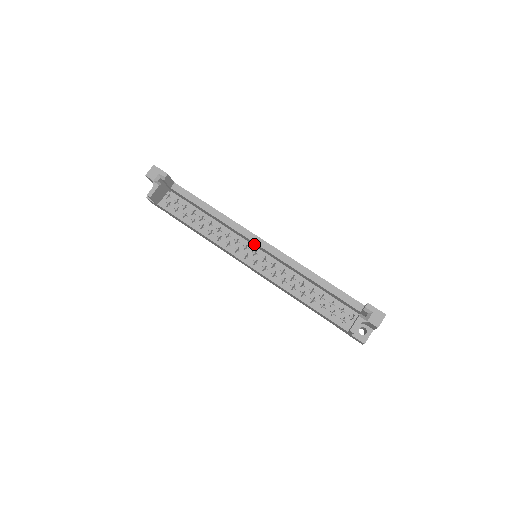
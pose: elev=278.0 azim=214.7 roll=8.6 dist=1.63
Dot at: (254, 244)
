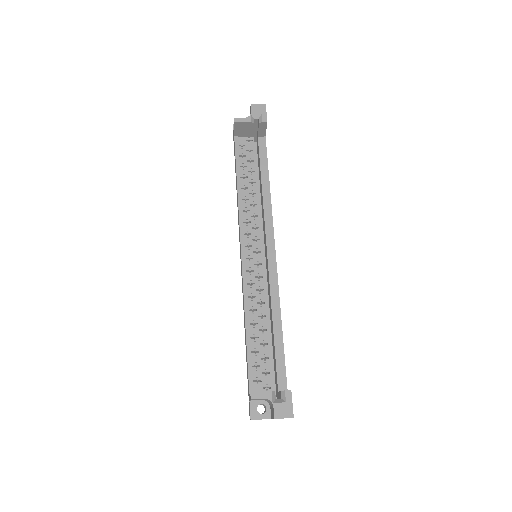
Dot at: occluded
